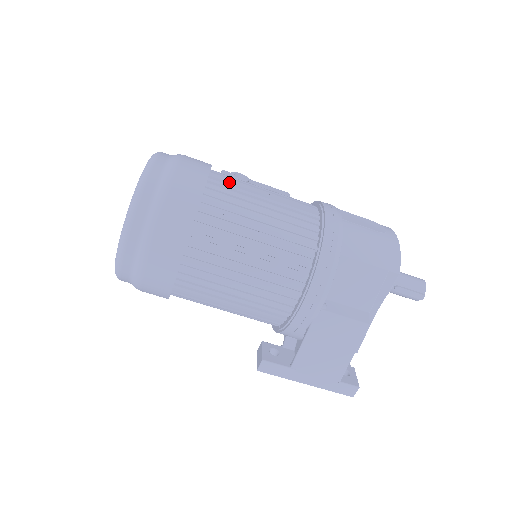
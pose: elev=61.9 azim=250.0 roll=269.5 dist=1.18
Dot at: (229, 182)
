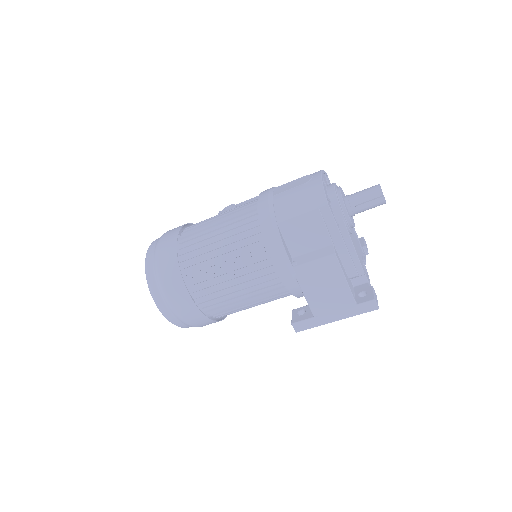
Dot at: (194, 229)
